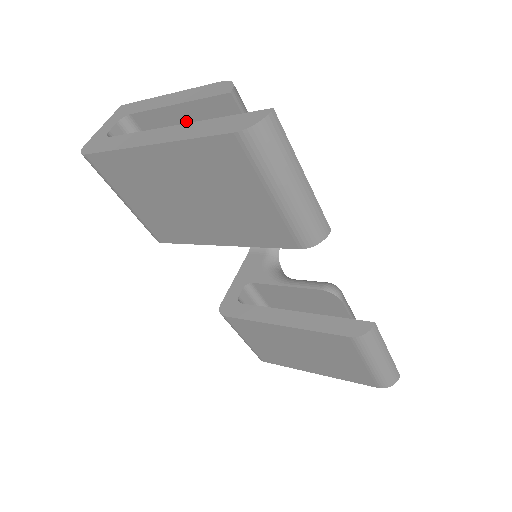
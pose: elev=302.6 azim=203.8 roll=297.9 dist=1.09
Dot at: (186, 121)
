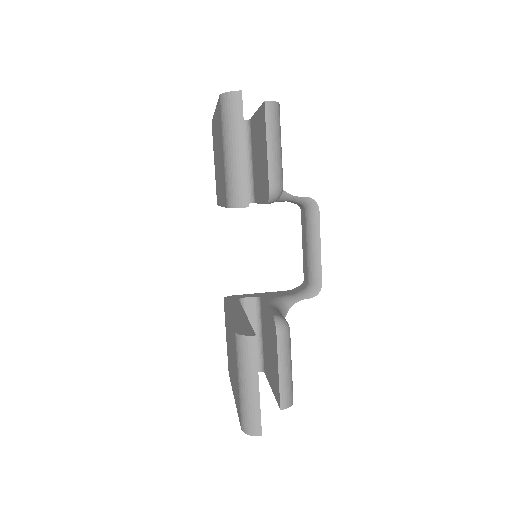
Dot at: (257, 124)
